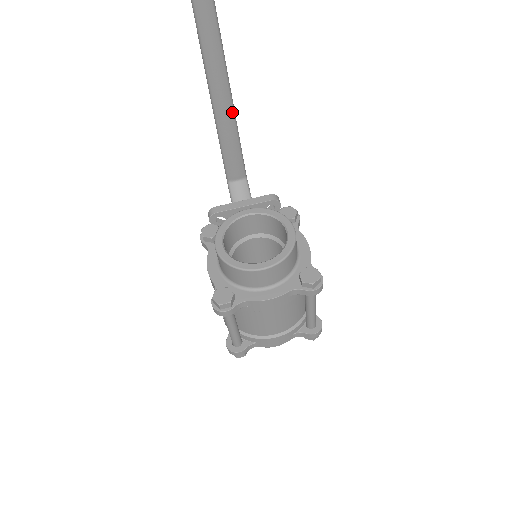
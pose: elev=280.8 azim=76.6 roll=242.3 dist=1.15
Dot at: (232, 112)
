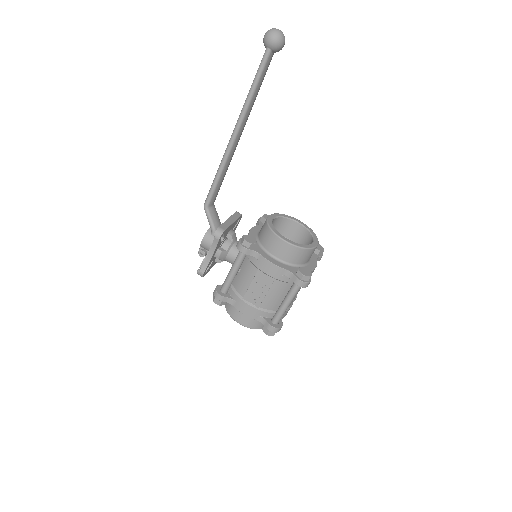
Dot at: occluded
